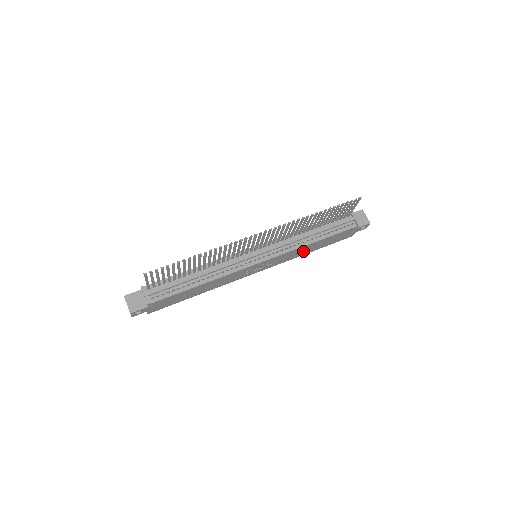
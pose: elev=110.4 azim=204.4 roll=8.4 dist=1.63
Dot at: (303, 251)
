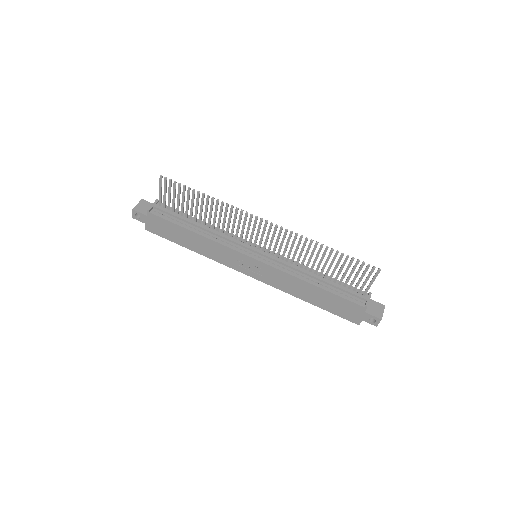
Dot at: (299, 290)
